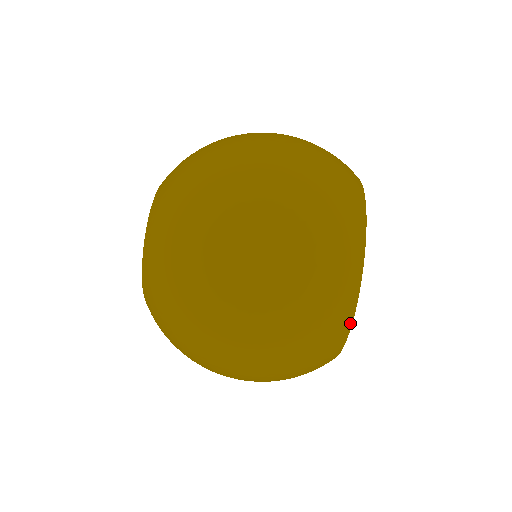
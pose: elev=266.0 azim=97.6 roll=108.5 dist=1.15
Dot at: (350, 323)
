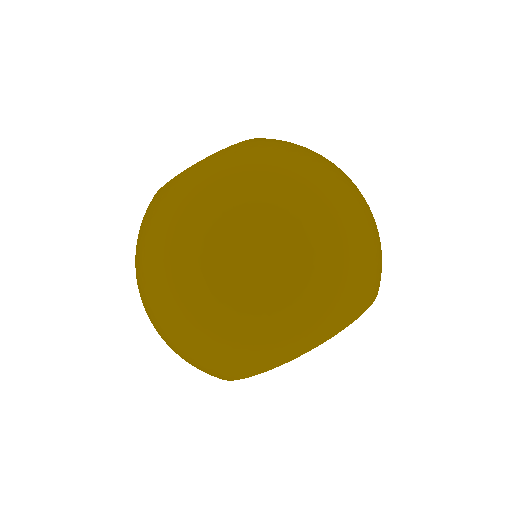
Dot at: (228, 379)
